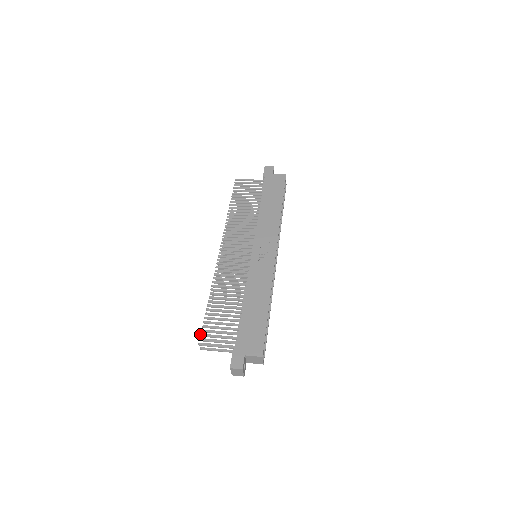
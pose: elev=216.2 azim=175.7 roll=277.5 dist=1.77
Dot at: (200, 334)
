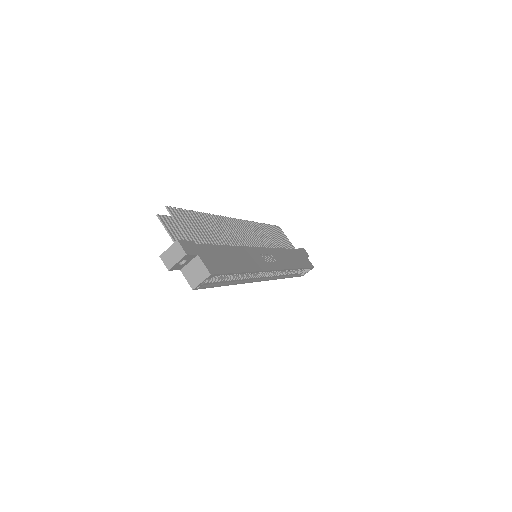
Dot at: occluded
